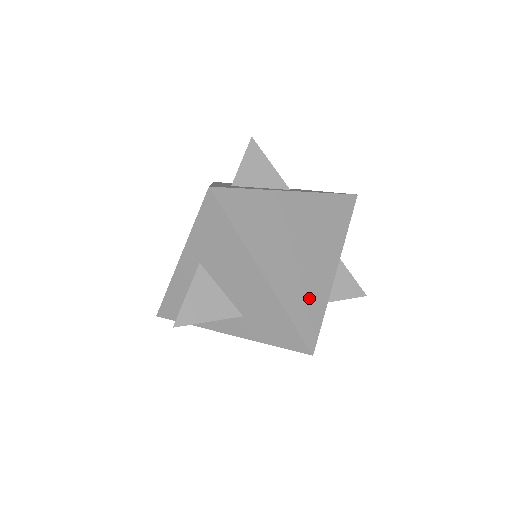
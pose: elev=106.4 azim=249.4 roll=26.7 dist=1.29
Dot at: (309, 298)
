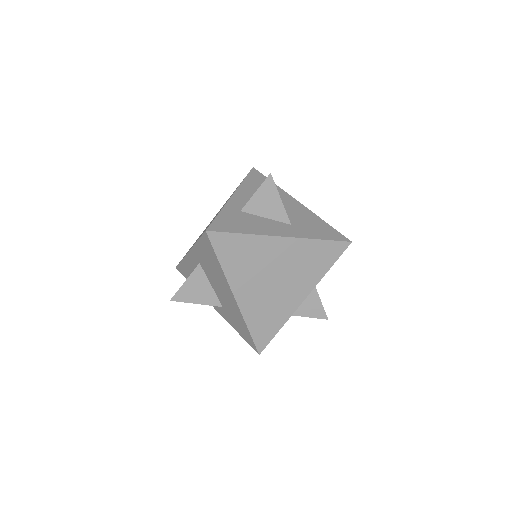
Dot at: (270, 317)
